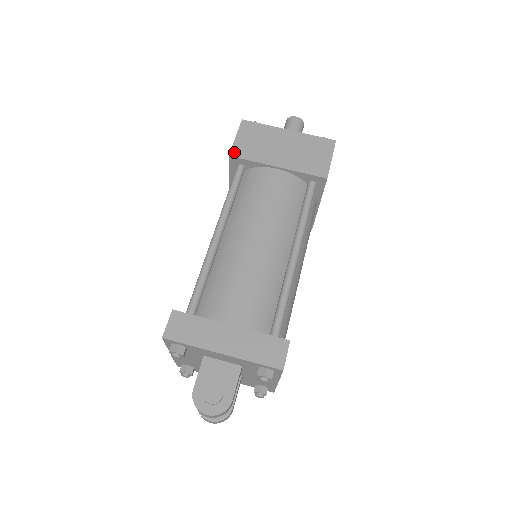
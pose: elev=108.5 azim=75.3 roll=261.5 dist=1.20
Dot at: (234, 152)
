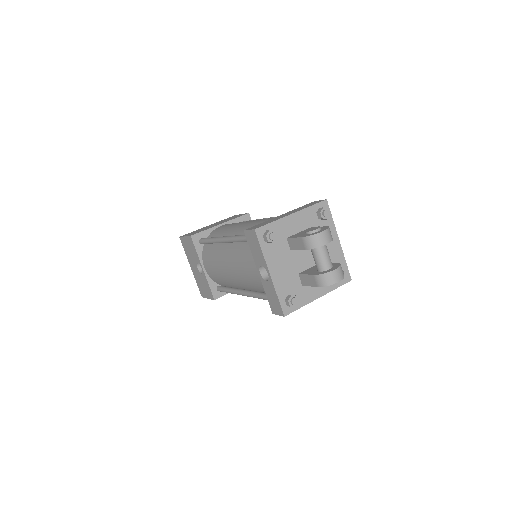
Dot at: (192, 235)
